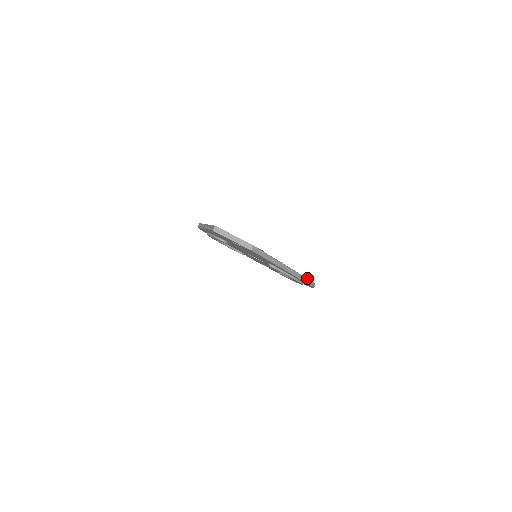
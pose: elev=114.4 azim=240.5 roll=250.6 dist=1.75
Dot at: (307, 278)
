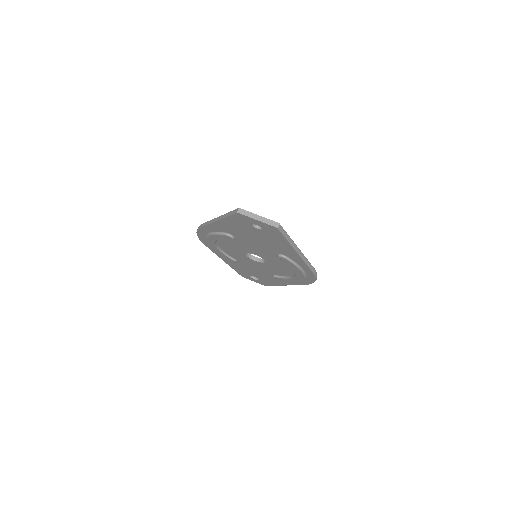
Dot at: (314, 268)
